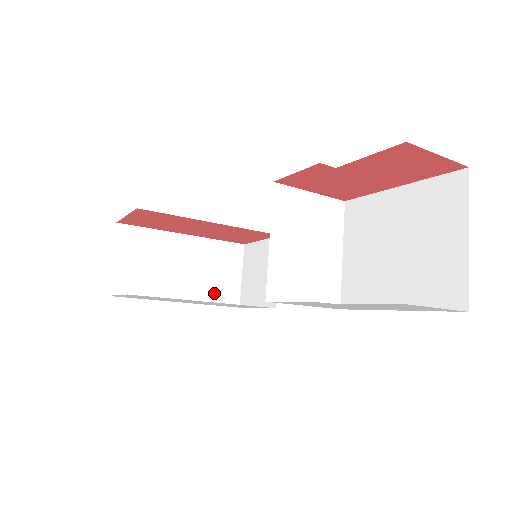
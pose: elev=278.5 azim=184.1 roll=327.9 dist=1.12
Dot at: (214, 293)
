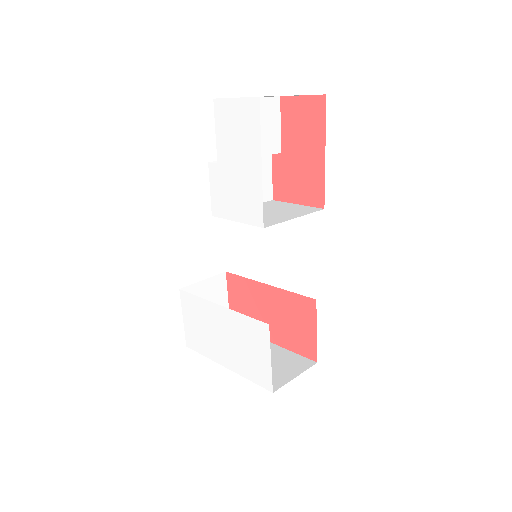
Dot at: occluded
